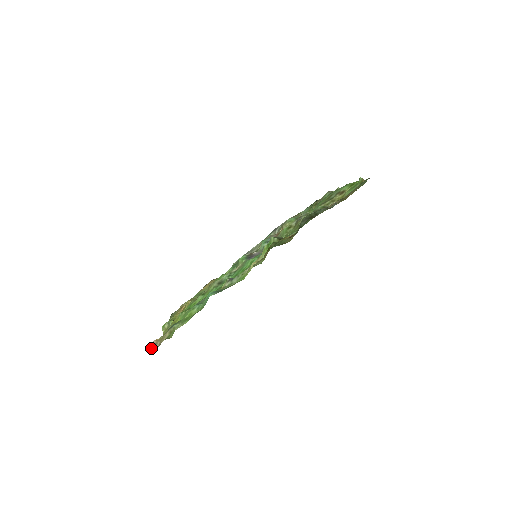
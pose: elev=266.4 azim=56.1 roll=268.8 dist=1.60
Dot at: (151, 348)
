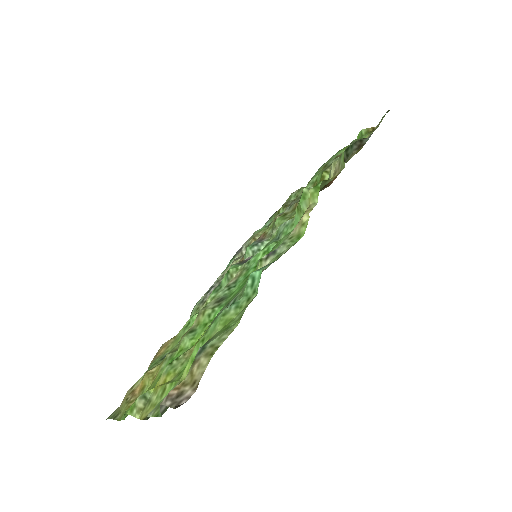
Dot at: (175, 402)
